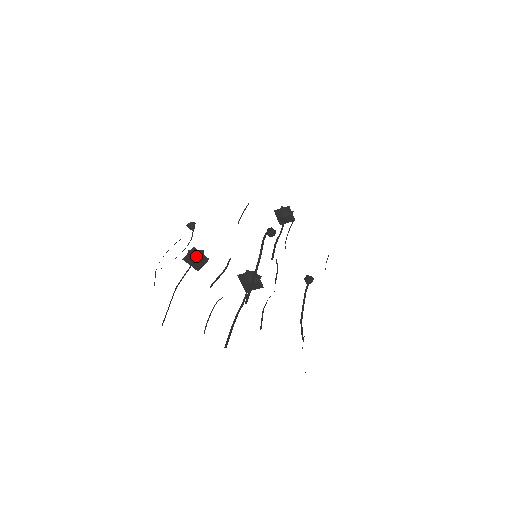
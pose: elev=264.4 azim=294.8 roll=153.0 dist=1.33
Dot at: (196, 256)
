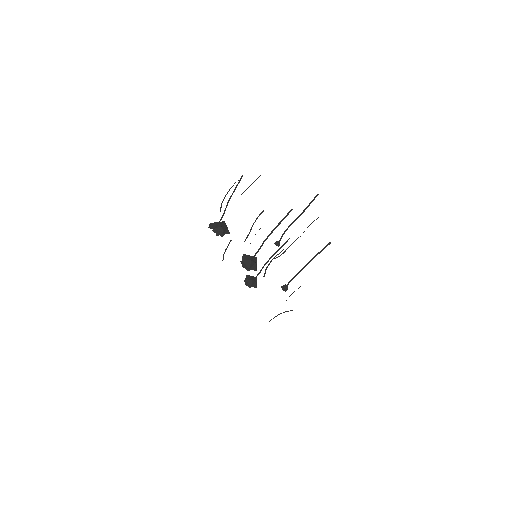
Dot at: (224, 225)
